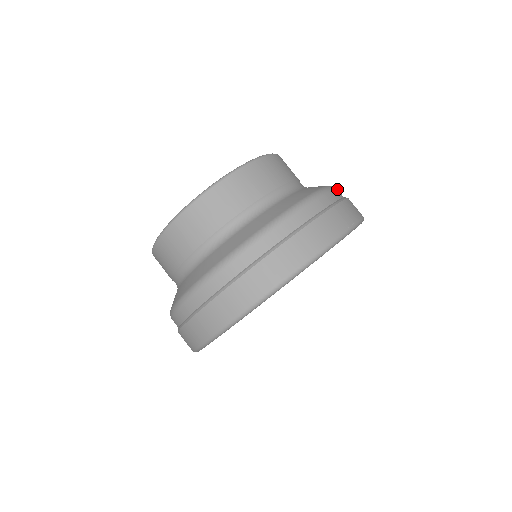
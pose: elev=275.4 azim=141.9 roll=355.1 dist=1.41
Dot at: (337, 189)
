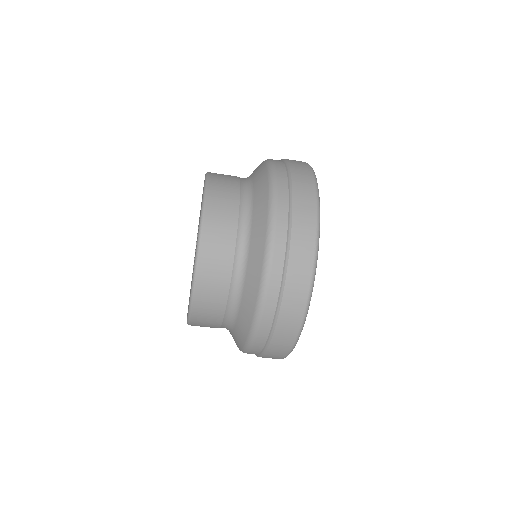
Dot at: (265, 305)
